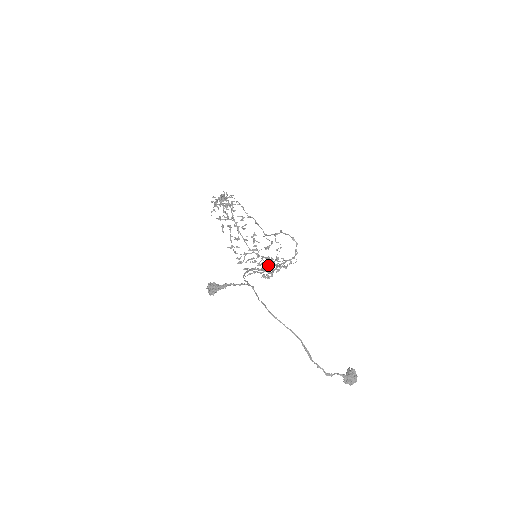
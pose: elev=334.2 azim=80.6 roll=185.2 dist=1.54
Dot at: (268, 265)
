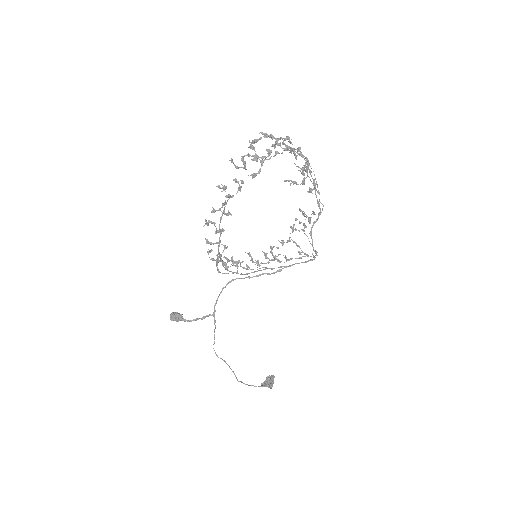
Dot at: occluded
